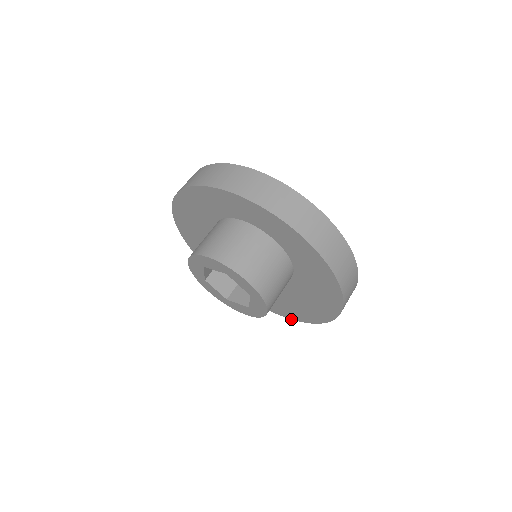
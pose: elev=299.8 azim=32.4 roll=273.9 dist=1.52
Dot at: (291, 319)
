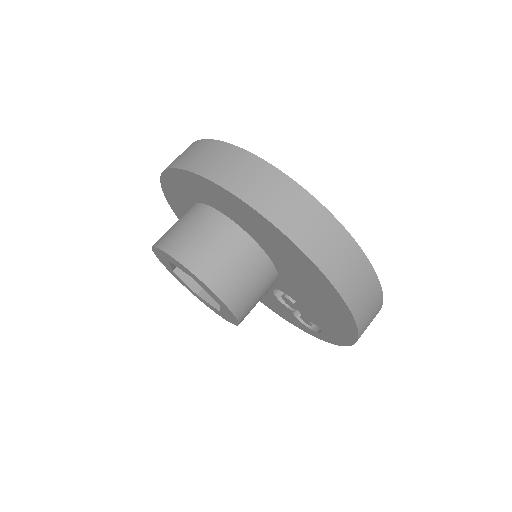
Dot at: (354, 343)
